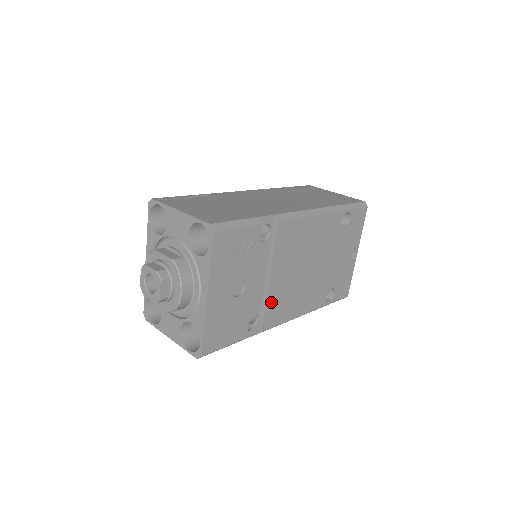
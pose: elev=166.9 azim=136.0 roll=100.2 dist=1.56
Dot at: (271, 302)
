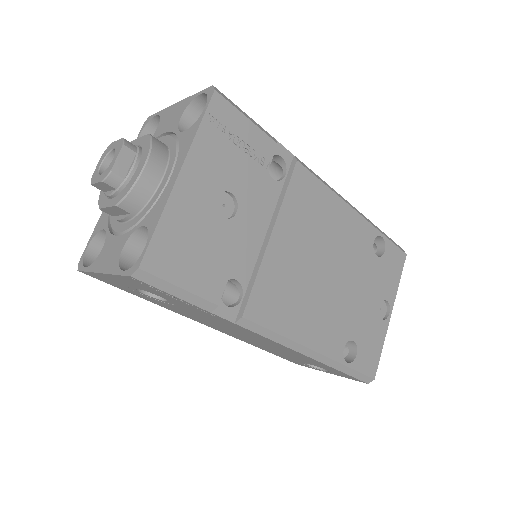
Dot at: (266, 277)
